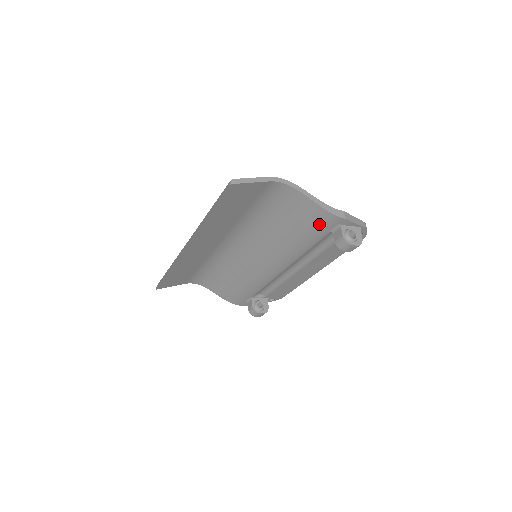
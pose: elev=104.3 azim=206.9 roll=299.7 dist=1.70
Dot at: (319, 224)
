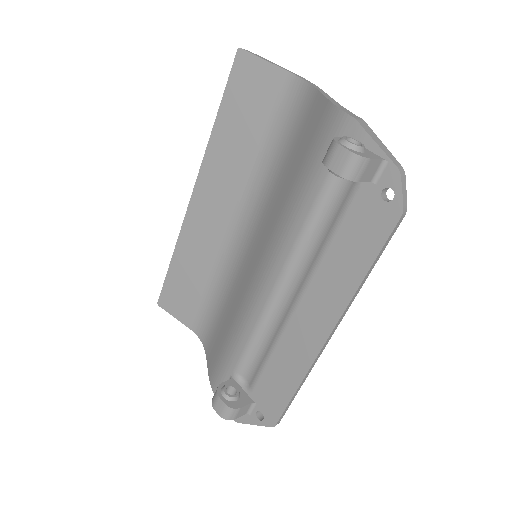
Dot at: (322, 142)
